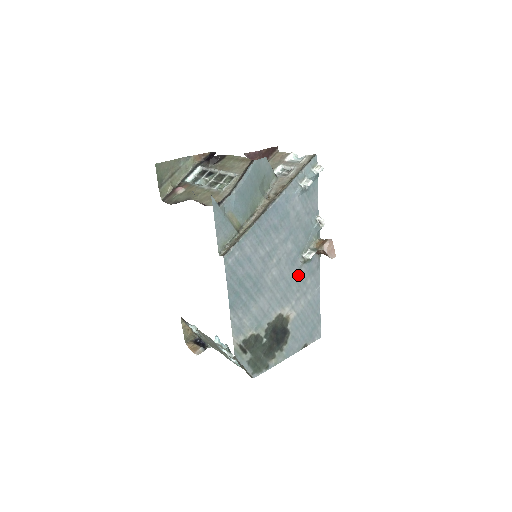
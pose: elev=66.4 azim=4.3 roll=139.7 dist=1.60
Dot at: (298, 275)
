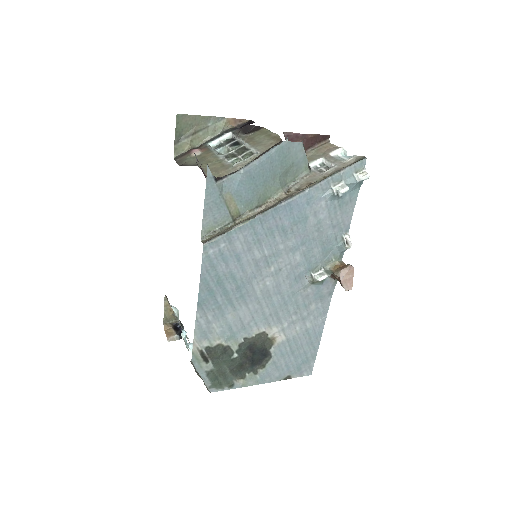
Dot at: (300, 295)
